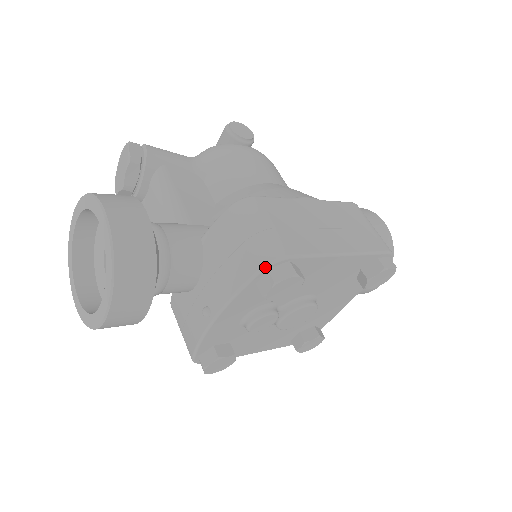
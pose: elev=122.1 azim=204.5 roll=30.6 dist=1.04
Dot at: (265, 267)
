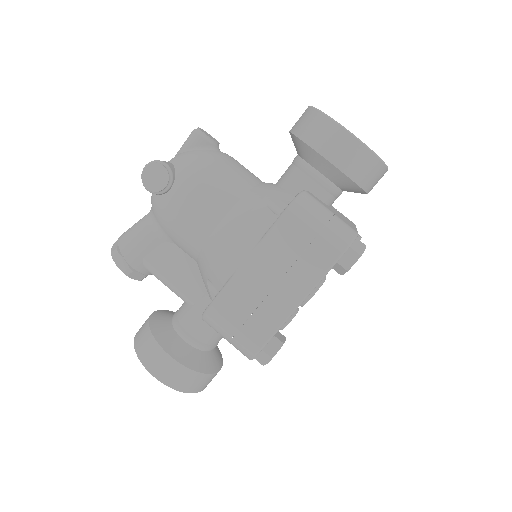
Dot at: occluded
